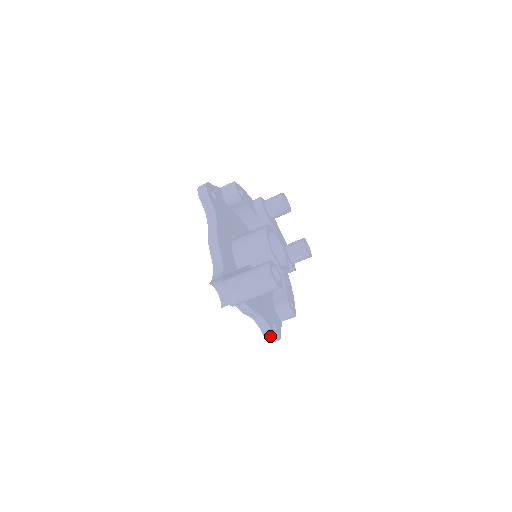
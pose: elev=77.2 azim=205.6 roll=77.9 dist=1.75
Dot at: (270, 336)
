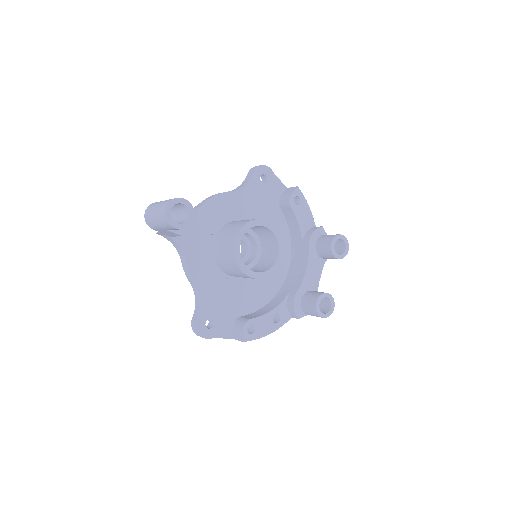
Dot at: (195, 321)
